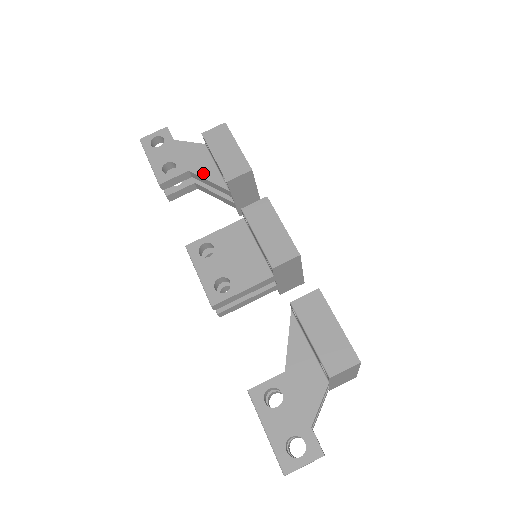
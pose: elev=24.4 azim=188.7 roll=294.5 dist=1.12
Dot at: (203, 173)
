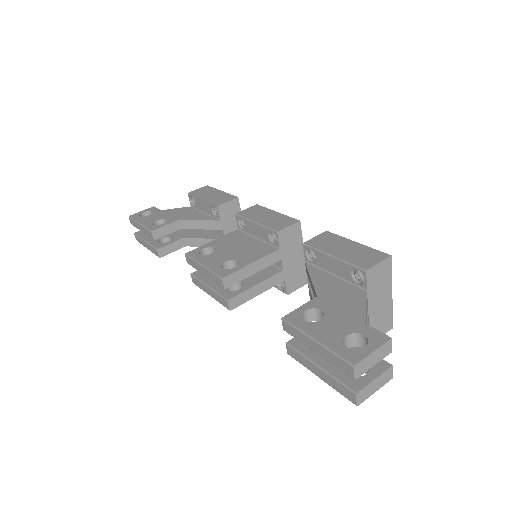
Dot at: (192, 218)
